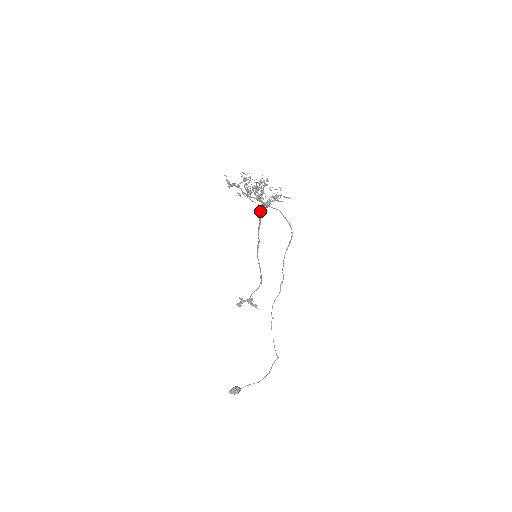
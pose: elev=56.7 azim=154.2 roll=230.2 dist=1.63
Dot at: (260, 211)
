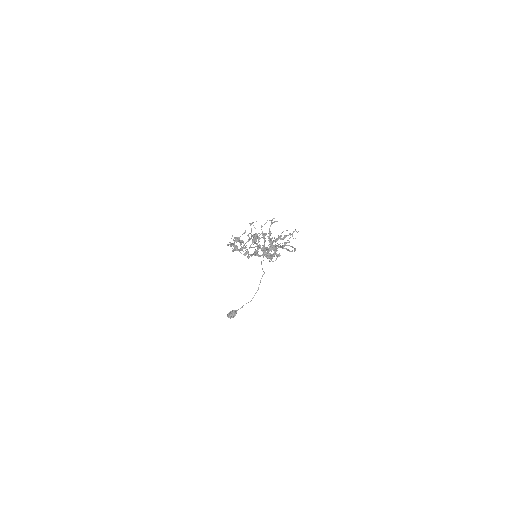
Dot at: occluded
